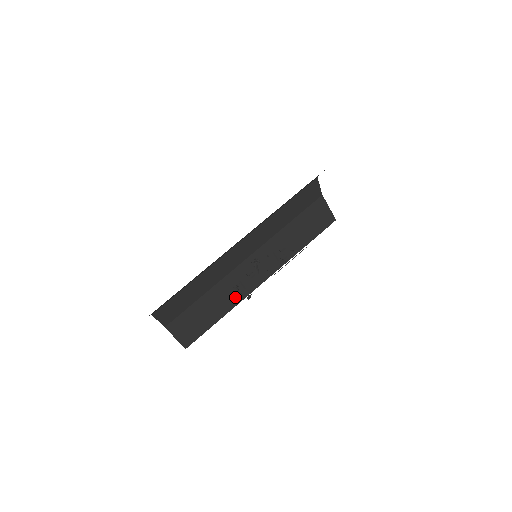
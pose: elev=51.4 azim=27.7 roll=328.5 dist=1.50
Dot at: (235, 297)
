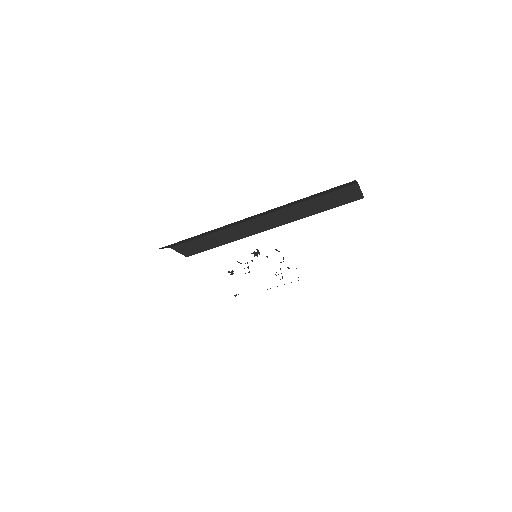
Dot at: (239, 236)
